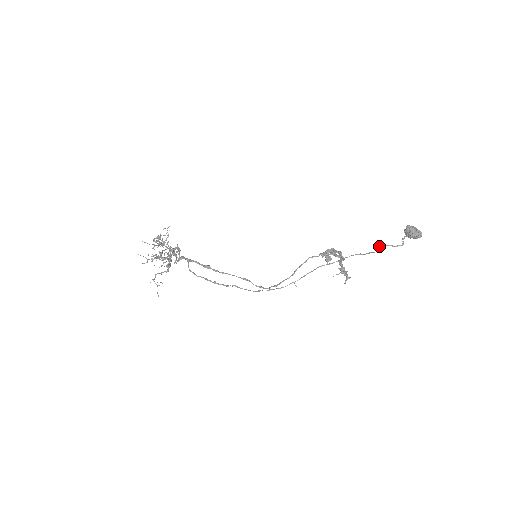
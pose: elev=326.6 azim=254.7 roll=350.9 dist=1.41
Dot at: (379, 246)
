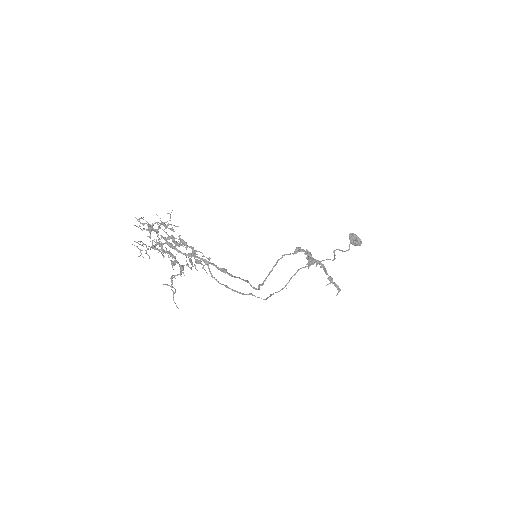
Dot at: (335, 250)
